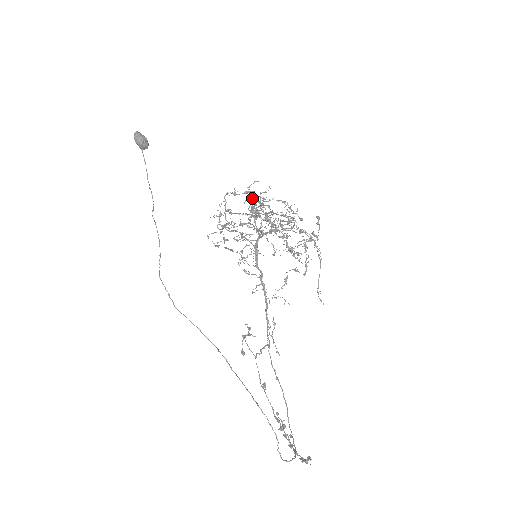
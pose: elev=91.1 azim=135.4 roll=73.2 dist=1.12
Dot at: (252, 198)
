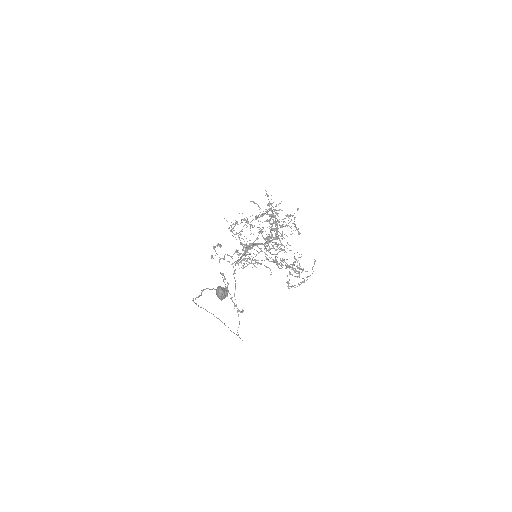
Dot at: occluded
